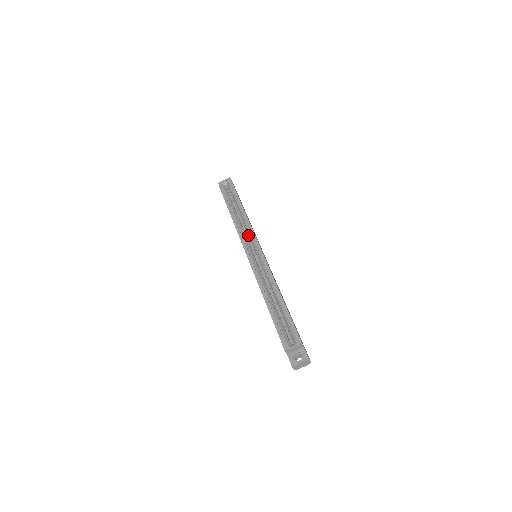
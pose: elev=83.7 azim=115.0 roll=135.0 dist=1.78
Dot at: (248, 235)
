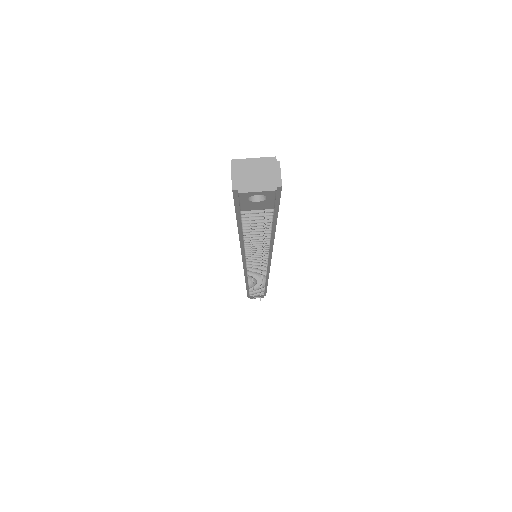
Dot at: occluded
